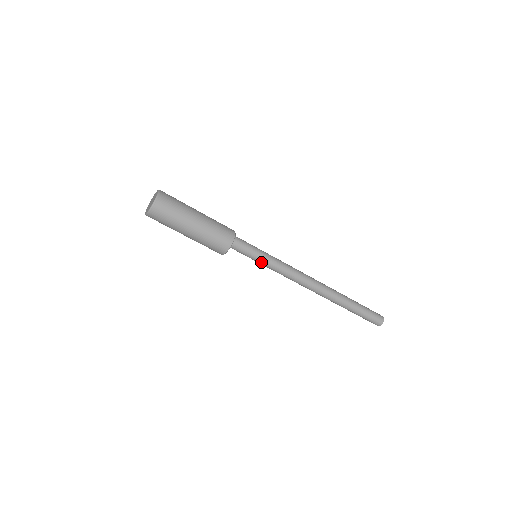
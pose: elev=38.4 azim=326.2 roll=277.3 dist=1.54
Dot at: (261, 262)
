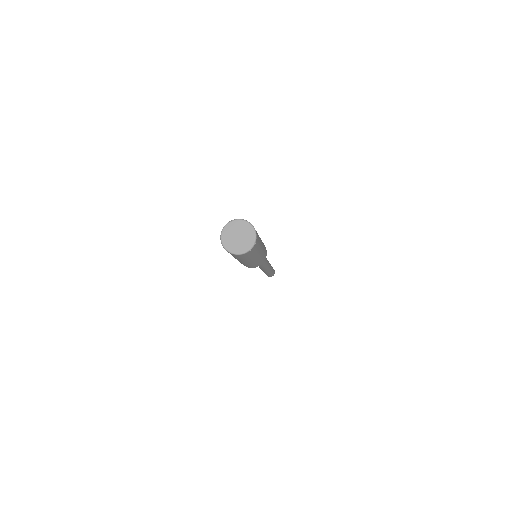
Dot at: occluded
